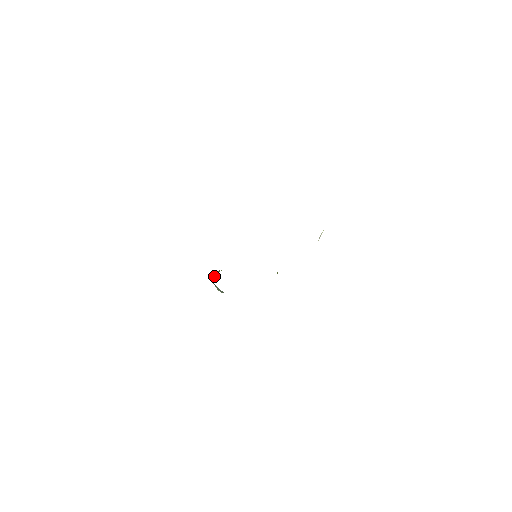
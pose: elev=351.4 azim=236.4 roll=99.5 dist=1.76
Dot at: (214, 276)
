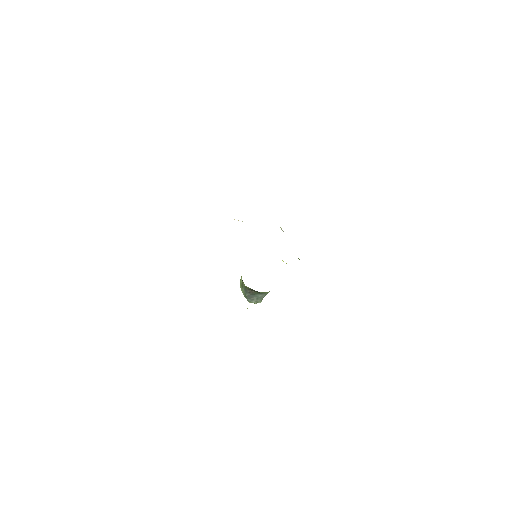
Dot at: (241, 287)
